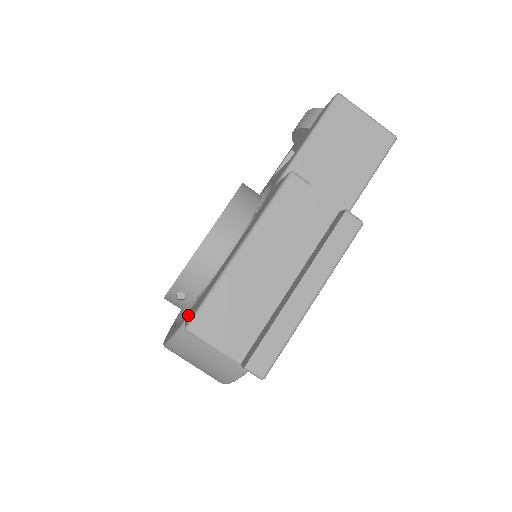
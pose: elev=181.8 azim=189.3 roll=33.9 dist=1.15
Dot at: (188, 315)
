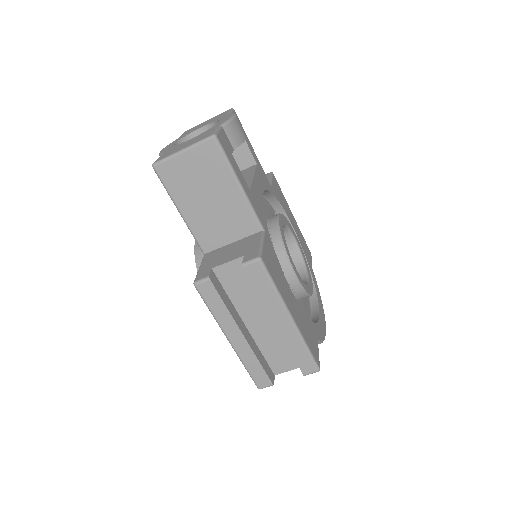
Dot at: occluded
